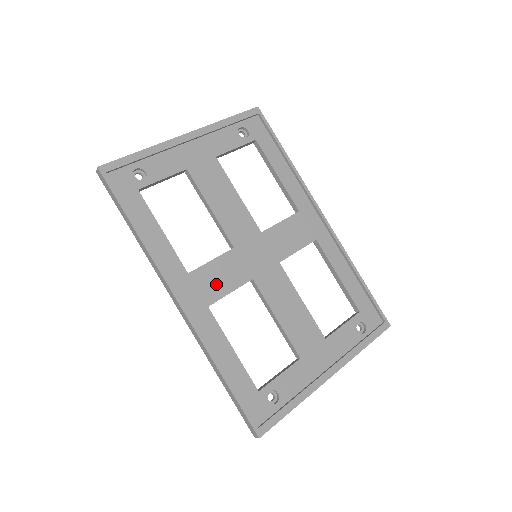
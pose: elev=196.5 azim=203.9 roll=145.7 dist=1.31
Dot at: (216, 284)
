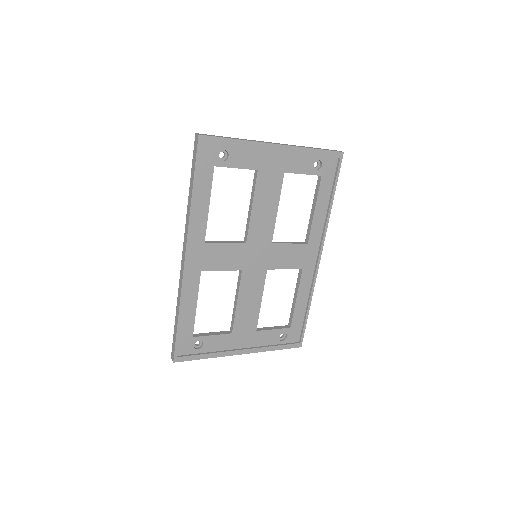
Dot at: (217, 260)
